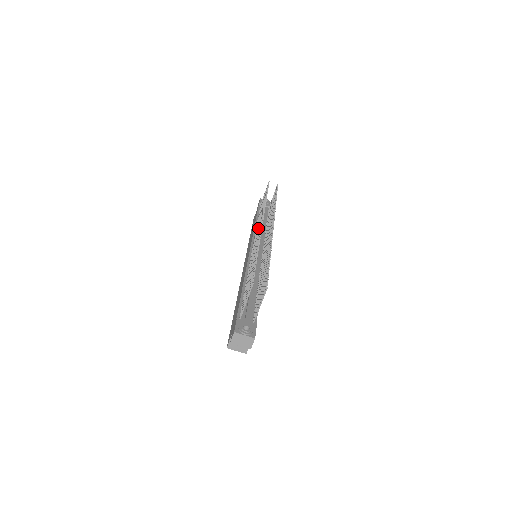
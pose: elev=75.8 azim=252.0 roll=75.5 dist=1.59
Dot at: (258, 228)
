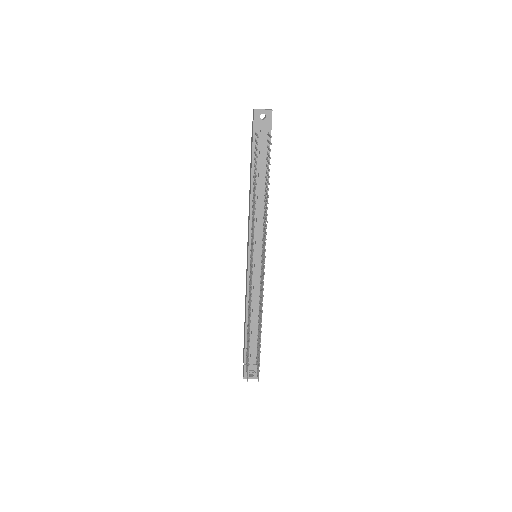
Dot at: (251, 251)
